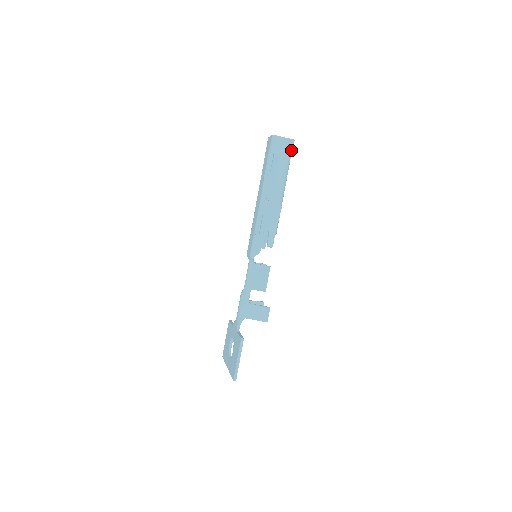
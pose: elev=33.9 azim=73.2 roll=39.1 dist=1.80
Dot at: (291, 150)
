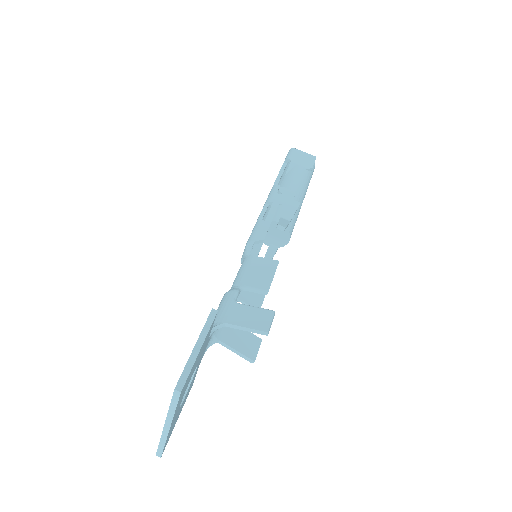
Dot at: (312, 163)
